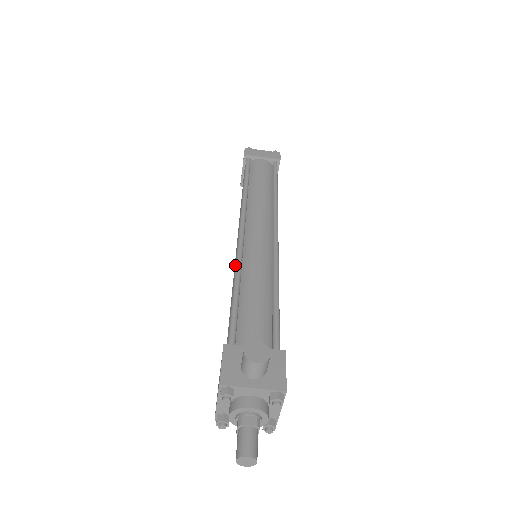
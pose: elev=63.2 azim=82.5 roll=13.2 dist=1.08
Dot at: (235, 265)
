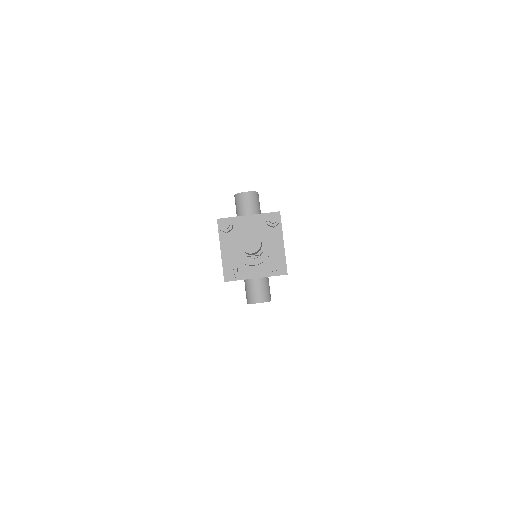
Dot at: occluded
